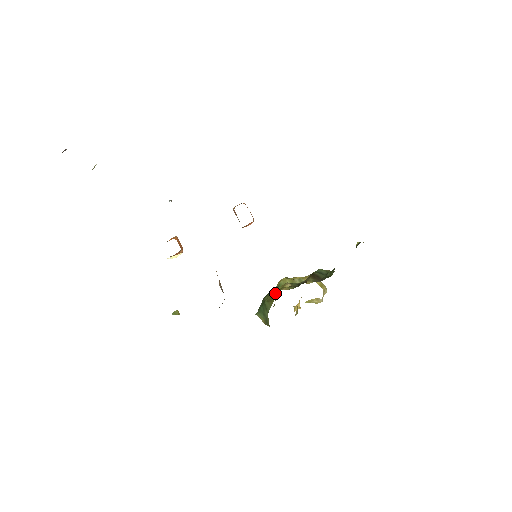
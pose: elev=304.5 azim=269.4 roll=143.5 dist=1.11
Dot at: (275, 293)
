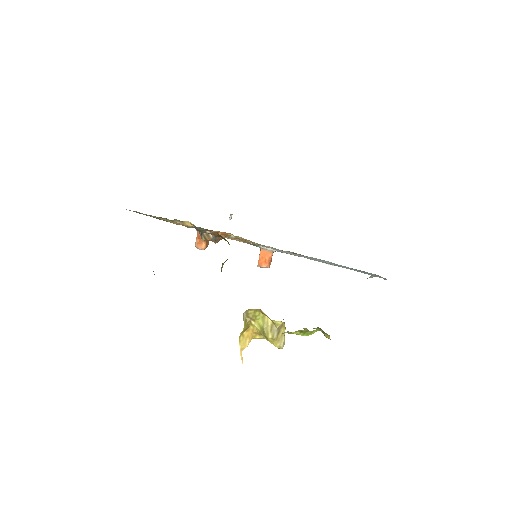
Dot at: occluded
